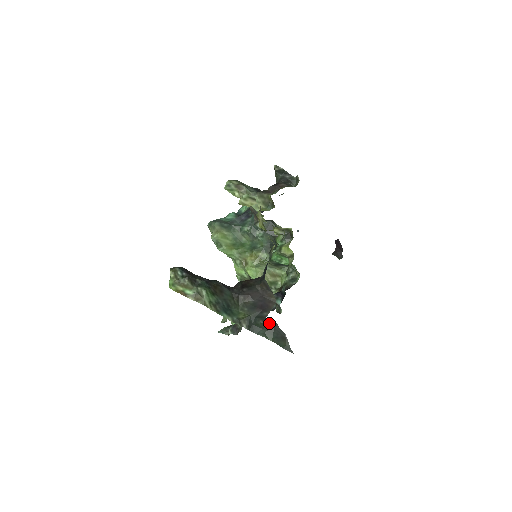
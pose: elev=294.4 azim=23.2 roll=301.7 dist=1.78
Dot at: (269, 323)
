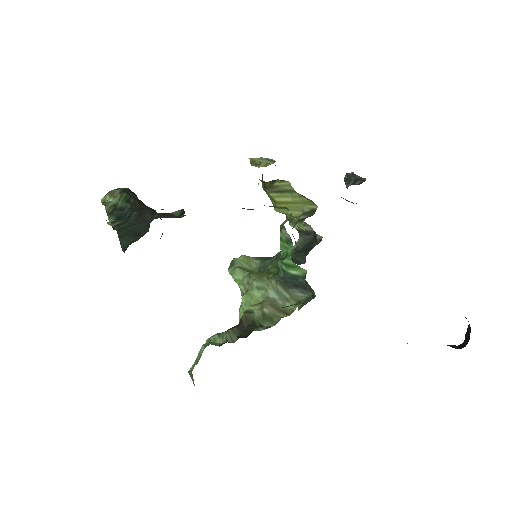
Dot at: (143, 216)
